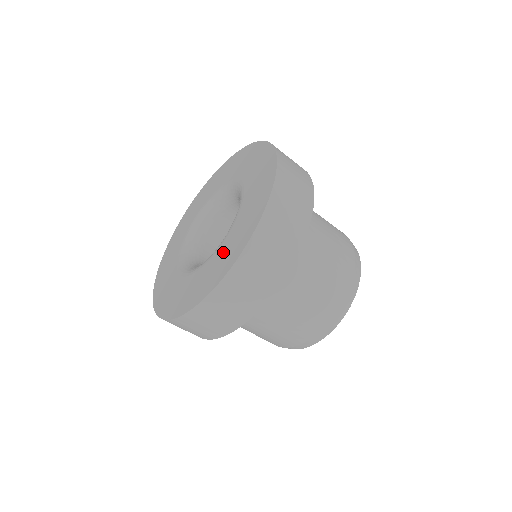
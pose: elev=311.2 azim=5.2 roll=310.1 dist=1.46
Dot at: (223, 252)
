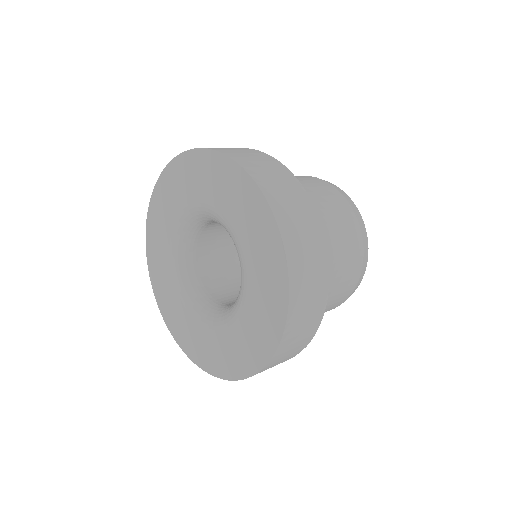
Dot at: (257, 266)
